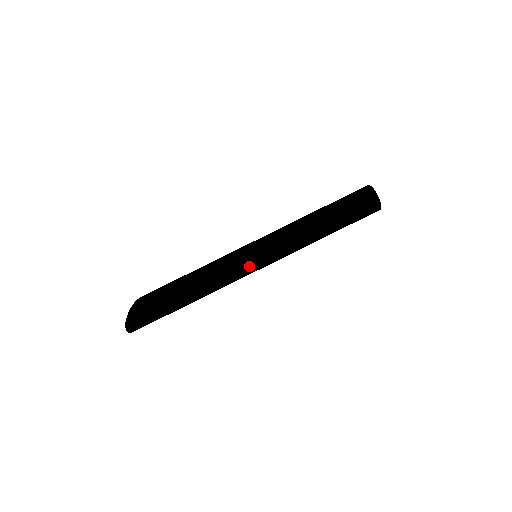
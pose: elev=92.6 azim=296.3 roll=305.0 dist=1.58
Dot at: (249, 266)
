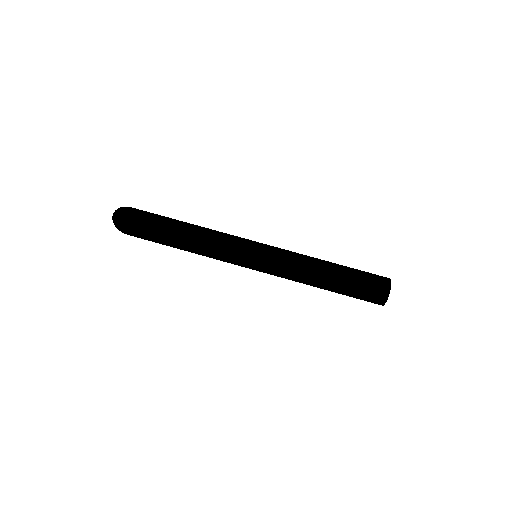
Dot at: (247, 245)
